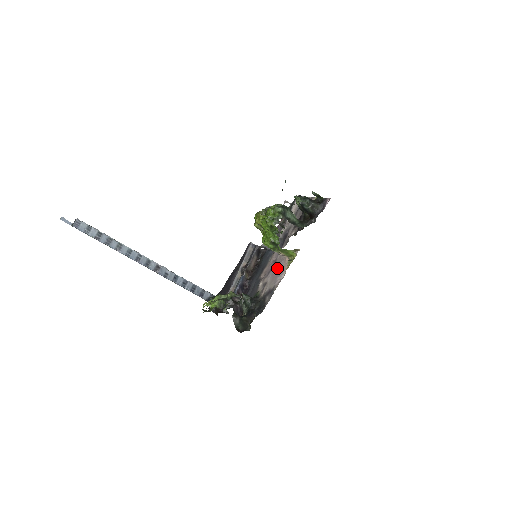
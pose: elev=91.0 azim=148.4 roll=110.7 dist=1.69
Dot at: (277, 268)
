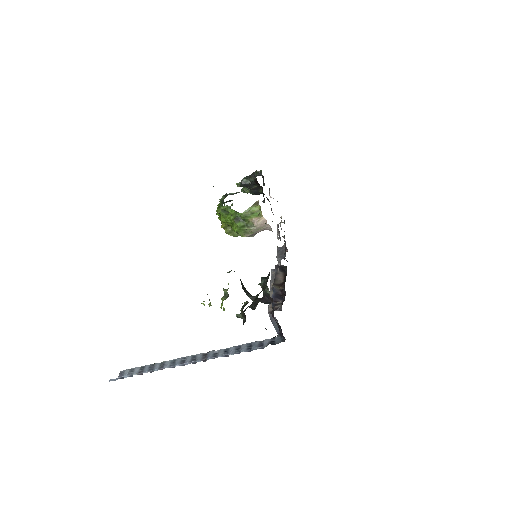
Dot at: occluded
